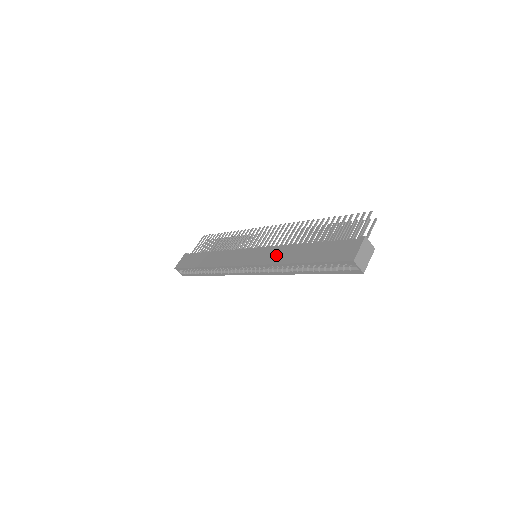
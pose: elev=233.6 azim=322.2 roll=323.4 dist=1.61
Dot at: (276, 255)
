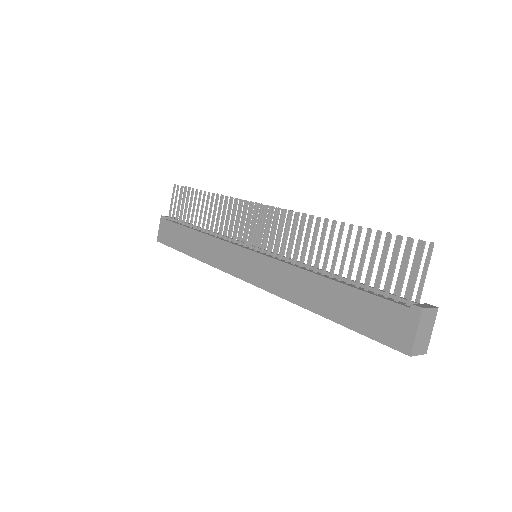
Dot at: (285, 283)
